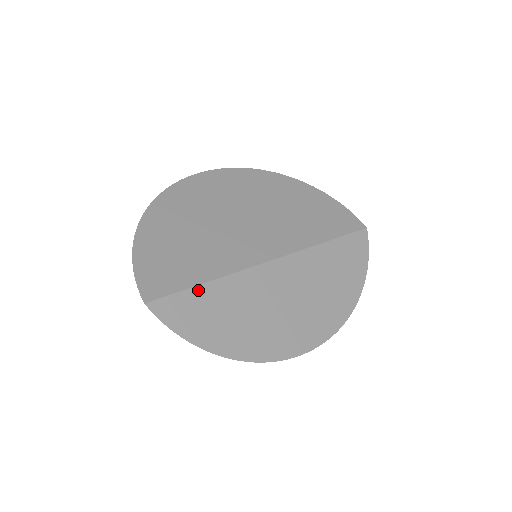
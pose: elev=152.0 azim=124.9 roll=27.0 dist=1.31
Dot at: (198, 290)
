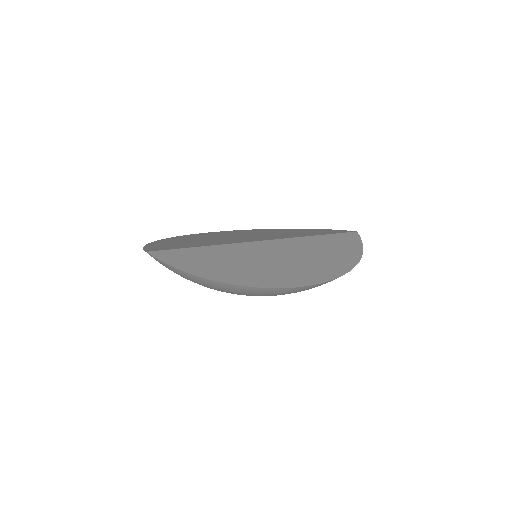
Dot at: (194, 249)
